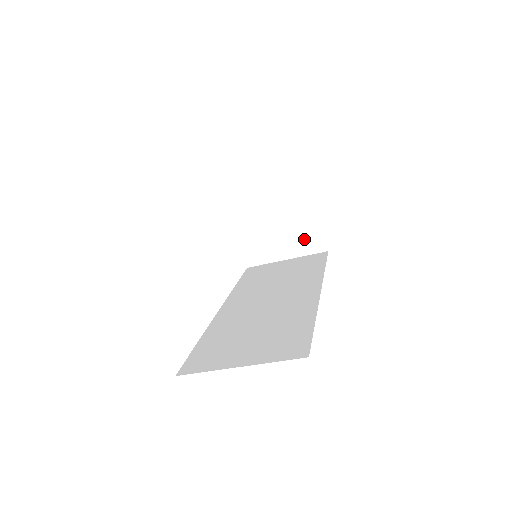
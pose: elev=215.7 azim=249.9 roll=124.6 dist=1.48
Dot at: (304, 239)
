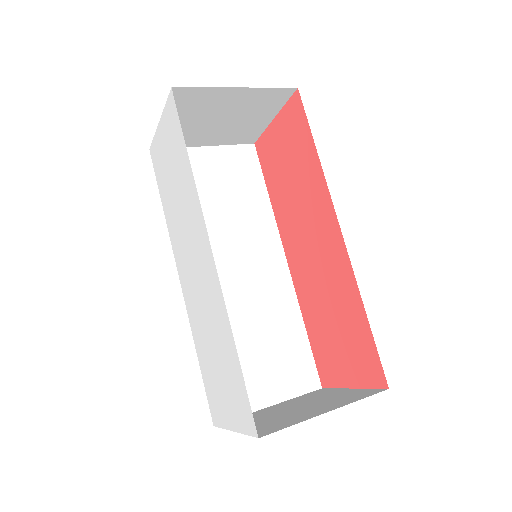
Dot at: (239, 134)
